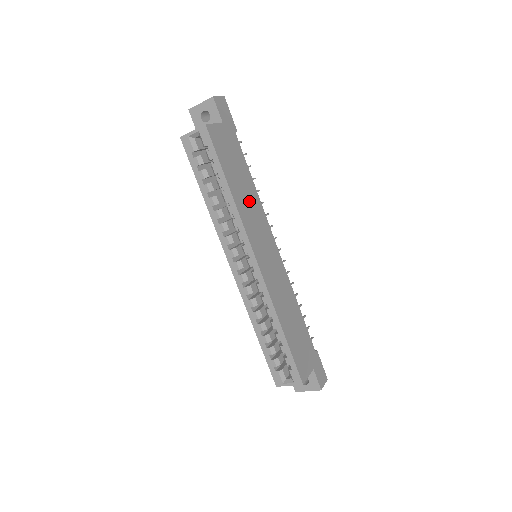
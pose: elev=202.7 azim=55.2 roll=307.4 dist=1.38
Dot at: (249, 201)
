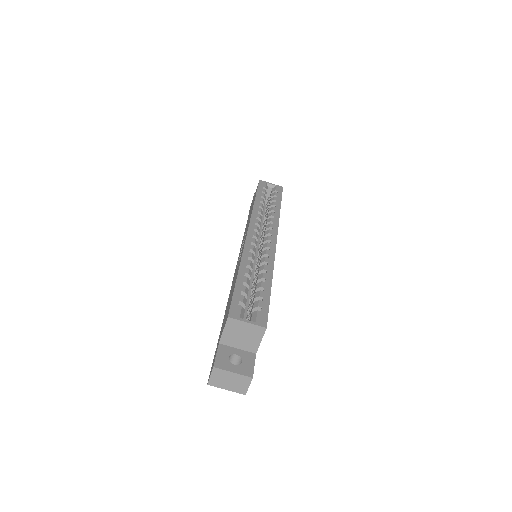
Dot at: occluded
